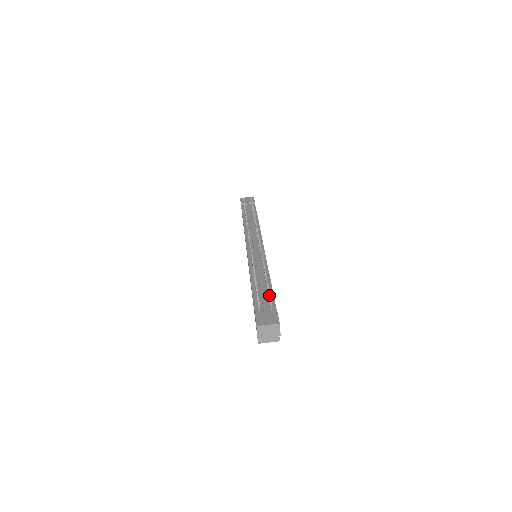
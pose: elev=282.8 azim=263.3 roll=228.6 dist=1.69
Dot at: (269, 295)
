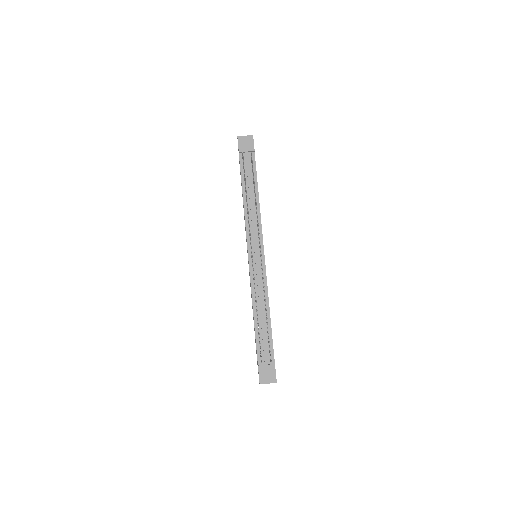
Dot at: occluded
